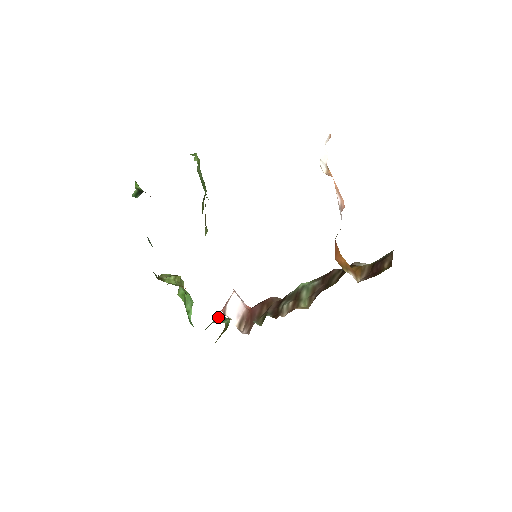
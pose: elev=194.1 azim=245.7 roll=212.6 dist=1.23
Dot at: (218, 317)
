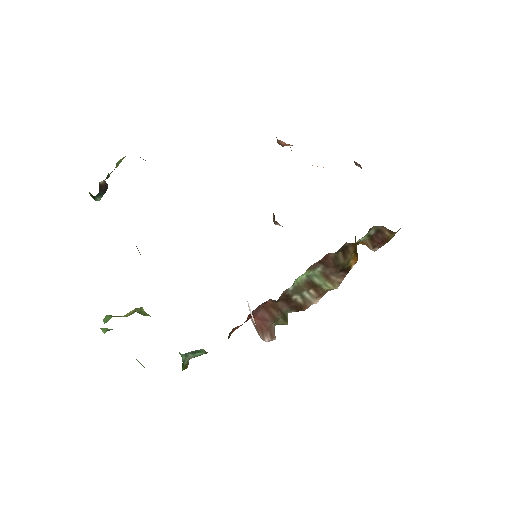
Dot at: (186, 353)
